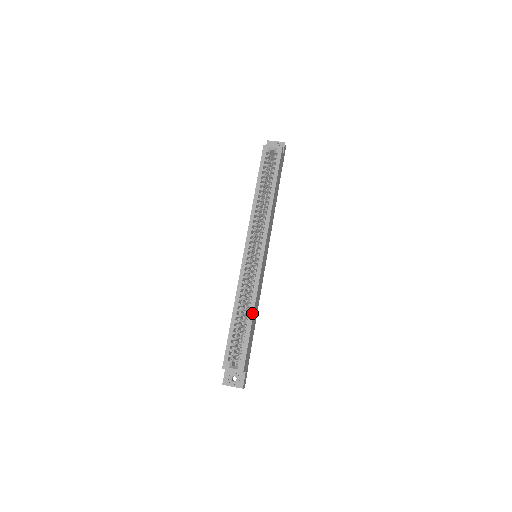
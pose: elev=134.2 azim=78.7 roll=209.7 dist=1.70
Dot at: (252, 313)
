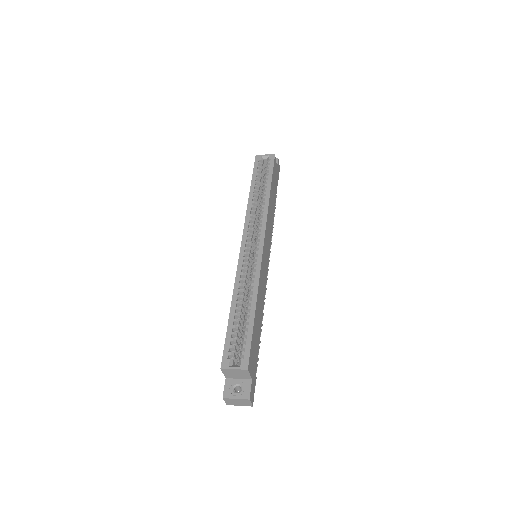
Dot at: (254, 303)
